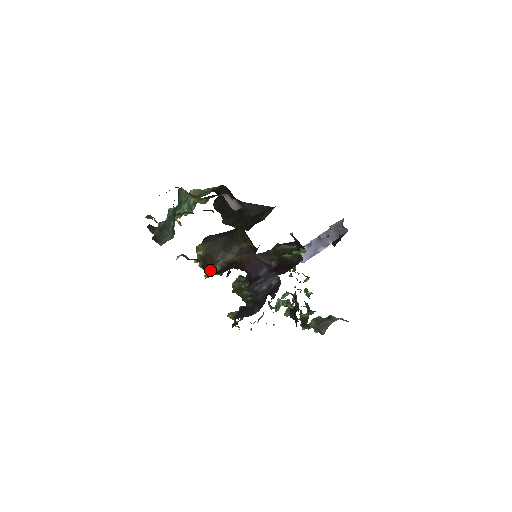
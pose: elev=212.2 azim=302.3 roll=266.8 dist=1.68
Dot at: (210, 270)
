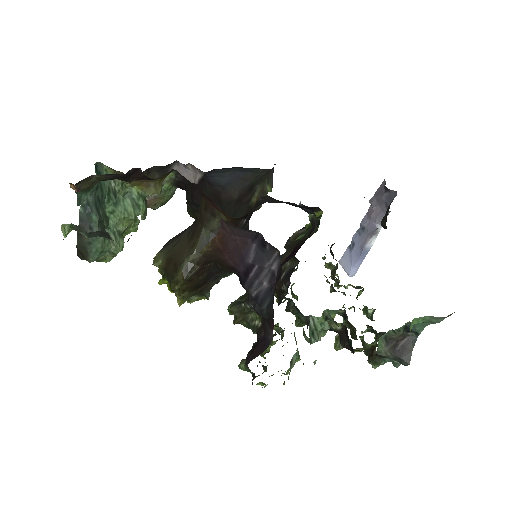
Dot at: (175, 282)
